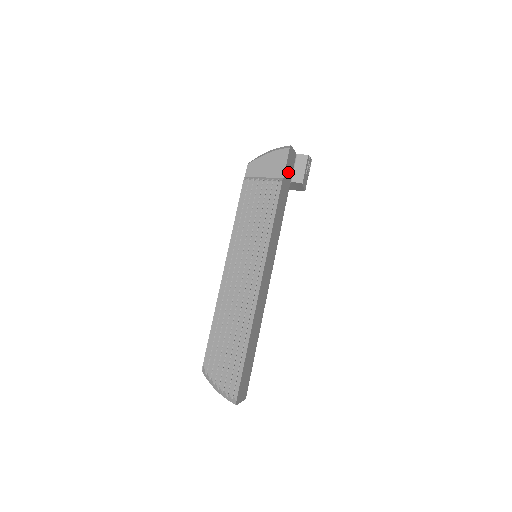
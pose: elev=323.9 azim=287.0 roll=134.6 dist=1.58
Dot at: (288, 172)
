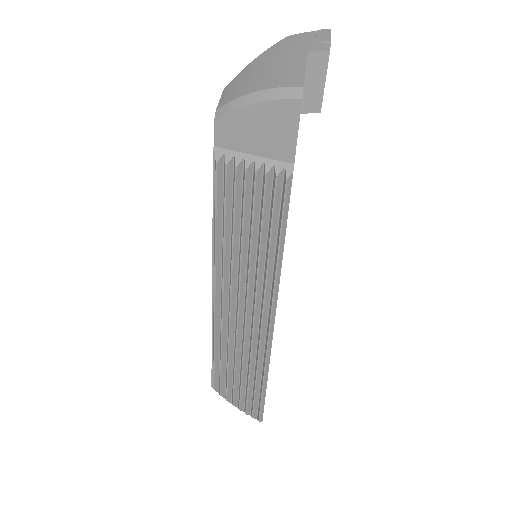
Dot at: occluded
